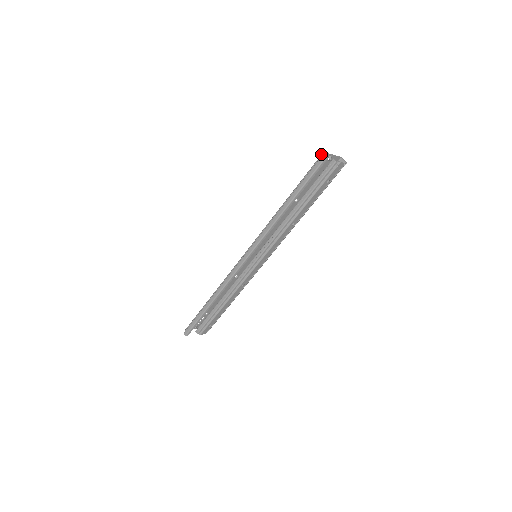
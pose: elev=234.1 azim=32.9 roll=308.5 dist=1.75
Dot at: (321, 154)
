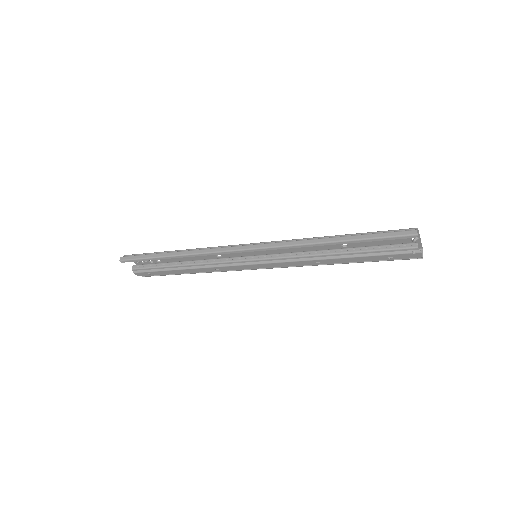
Dot at: occluded
